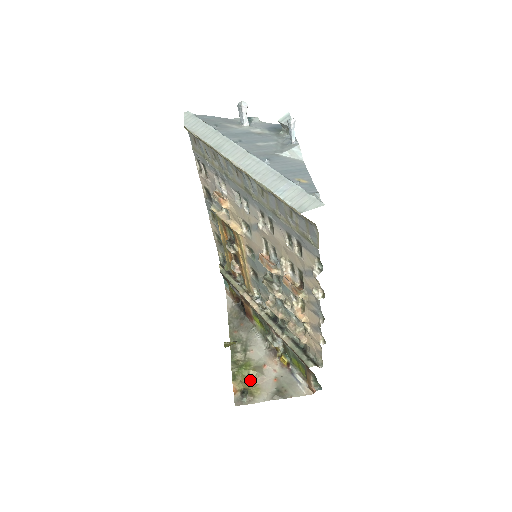
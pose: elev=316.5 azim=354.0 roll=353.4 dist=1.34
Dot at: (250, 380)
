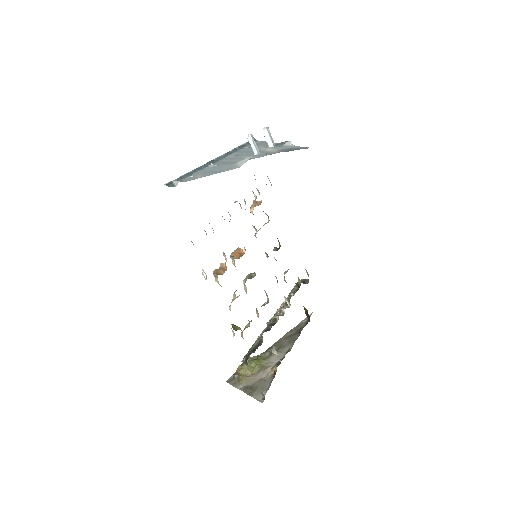
Dot at: (251, 372)
